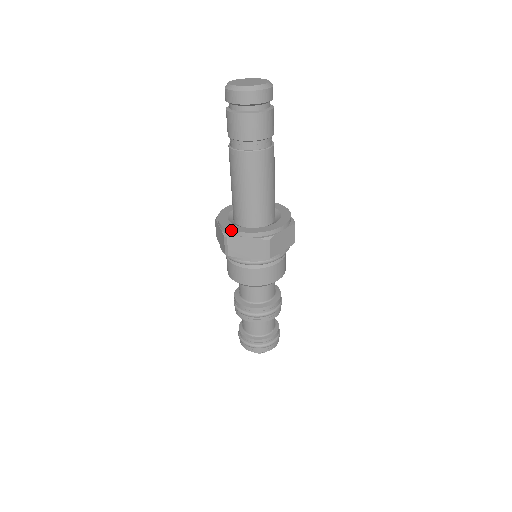
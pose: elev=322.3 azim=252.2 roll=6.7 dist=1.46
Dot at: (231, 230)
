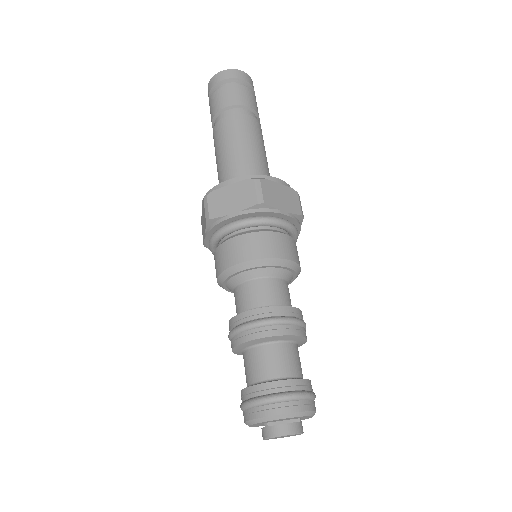
Dot at: (260, 175)
